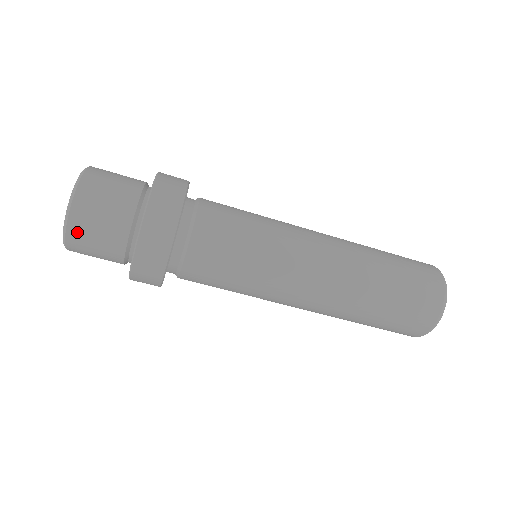
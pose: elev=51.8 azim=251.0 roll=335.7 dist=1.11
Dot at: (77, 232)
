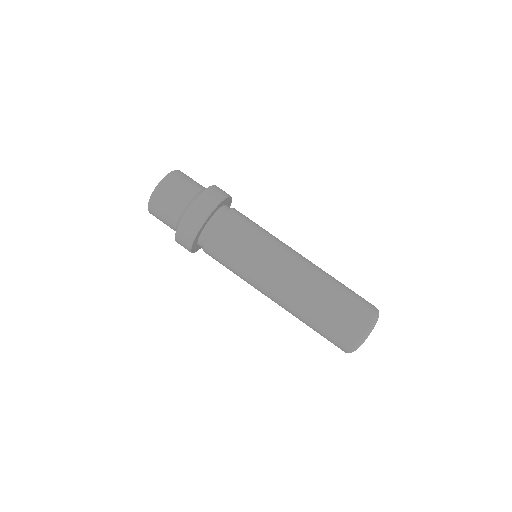
Dot at: (154, 207)
